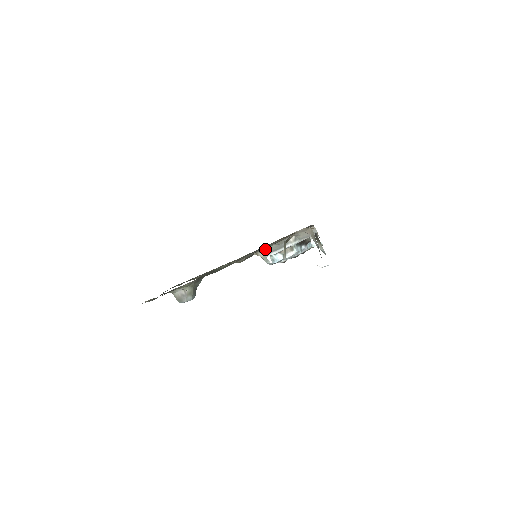
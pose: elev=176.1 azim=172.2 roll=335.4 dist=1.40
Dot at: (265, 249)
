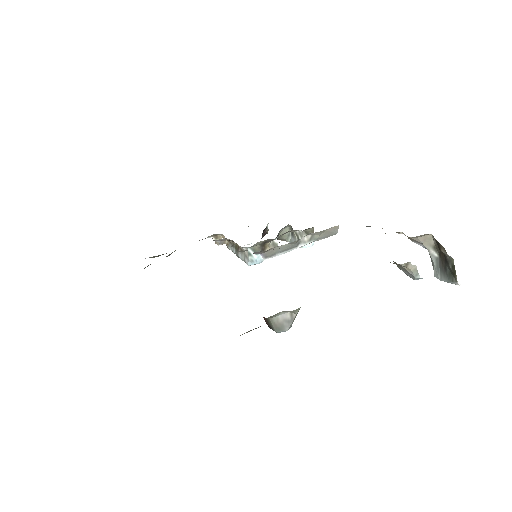
Dot at: (273, 248)
